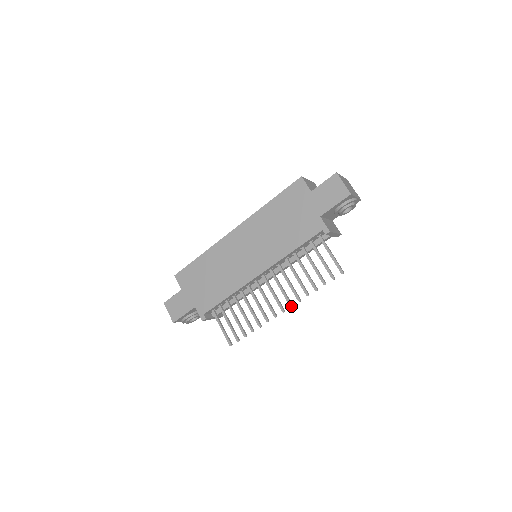
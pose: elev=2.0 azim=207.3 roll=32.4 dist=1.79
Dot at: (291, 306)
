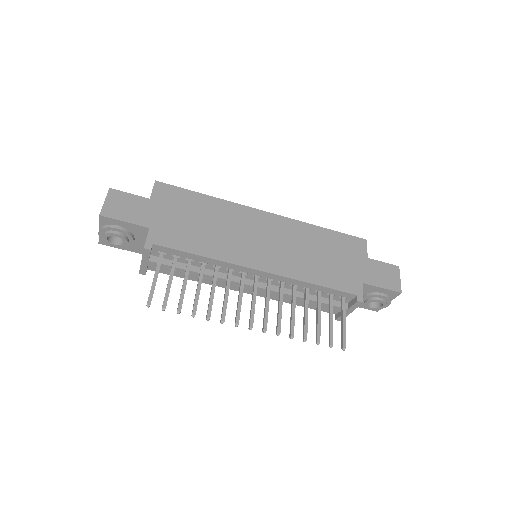
Dot at: (265, 331)
